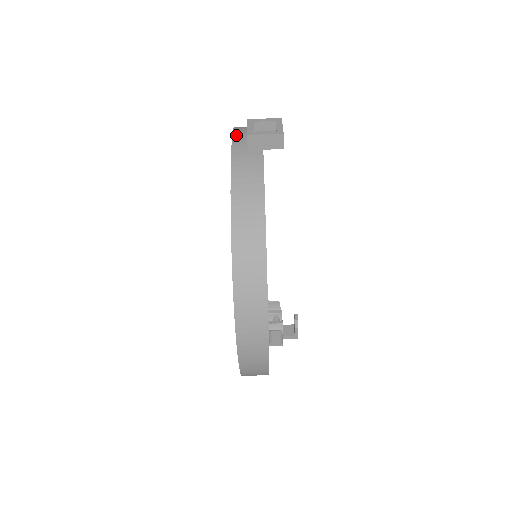
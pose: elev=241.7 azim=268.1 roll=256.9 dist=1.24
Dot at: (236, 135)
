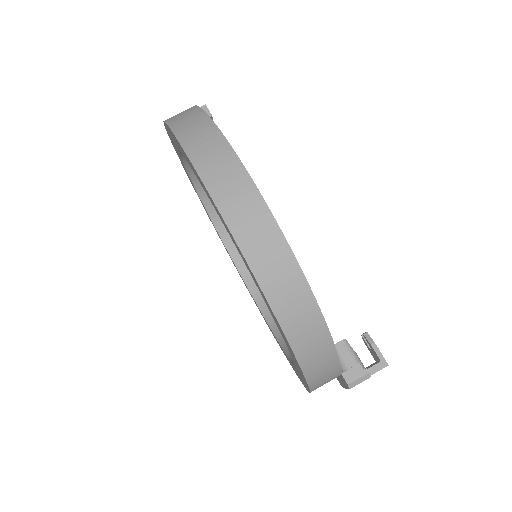
Dot at: occluded
